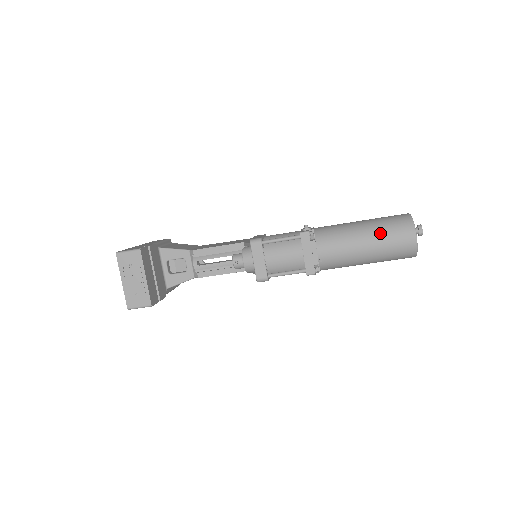
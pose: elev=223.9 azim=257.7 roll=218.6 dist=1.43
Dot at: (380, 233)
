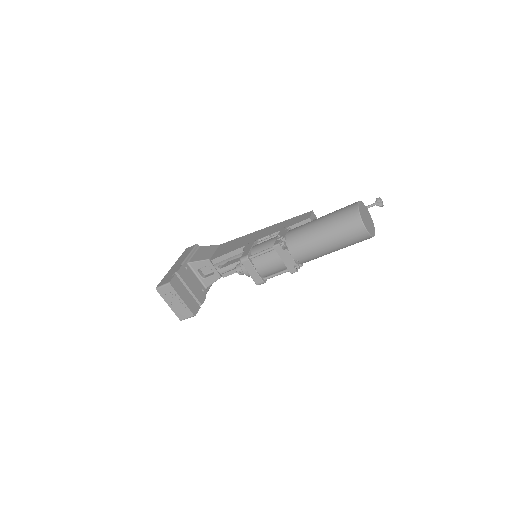
Dot at: (335, 231)
